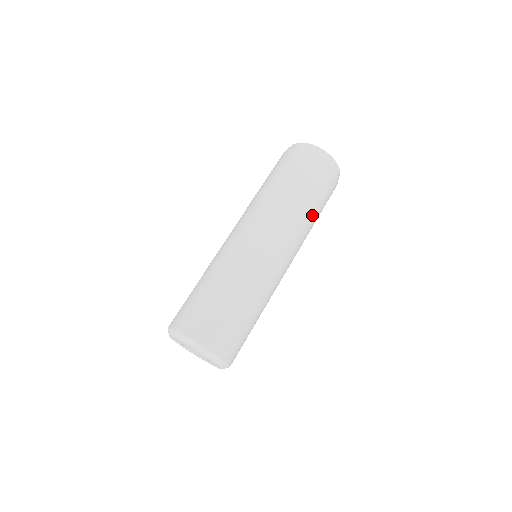
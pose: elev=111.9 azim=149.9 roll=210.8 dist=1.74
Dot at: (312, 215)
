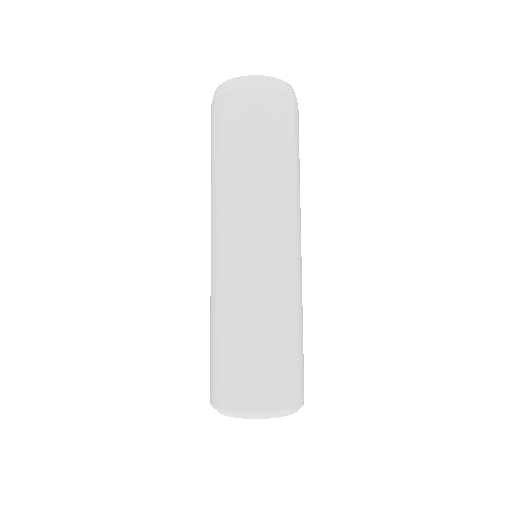
Dot at: (299, 174)
